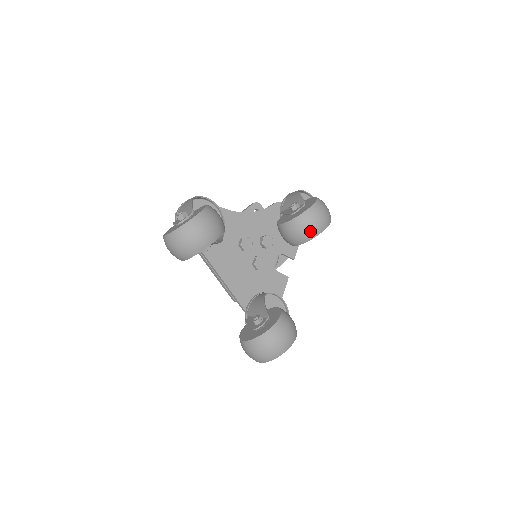
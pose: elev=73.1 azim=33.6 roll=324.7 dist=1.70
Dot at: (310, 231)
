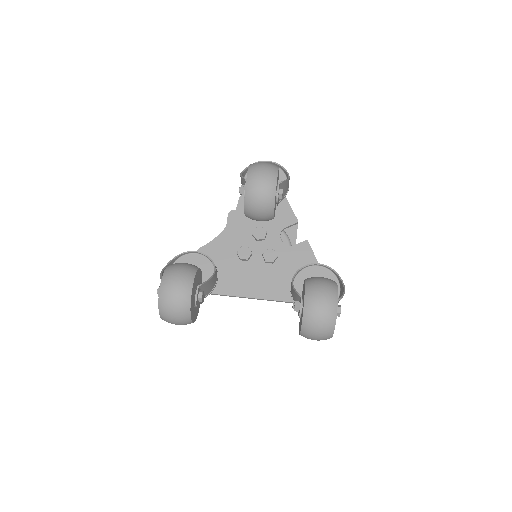
Dot at: (265, 198)
